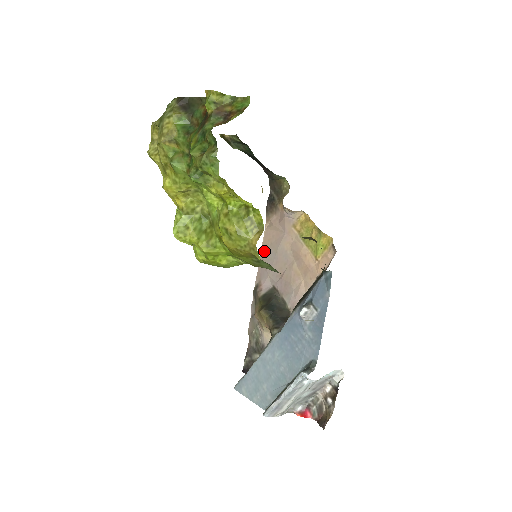
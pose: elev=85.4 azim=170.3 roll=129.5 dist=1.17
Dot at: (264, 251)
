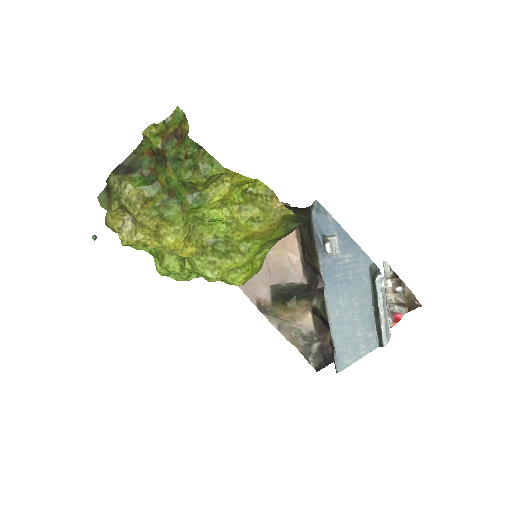
Dot at: occluded
